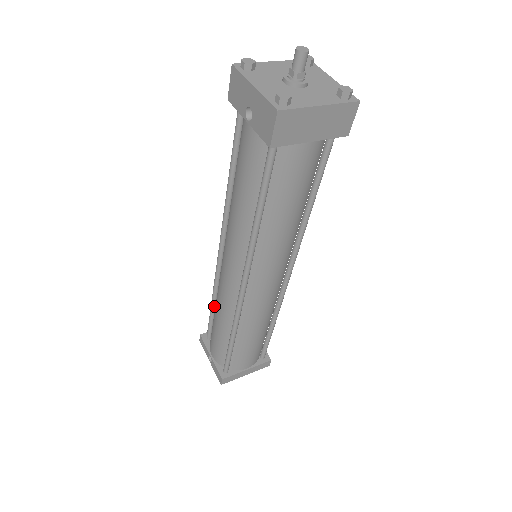
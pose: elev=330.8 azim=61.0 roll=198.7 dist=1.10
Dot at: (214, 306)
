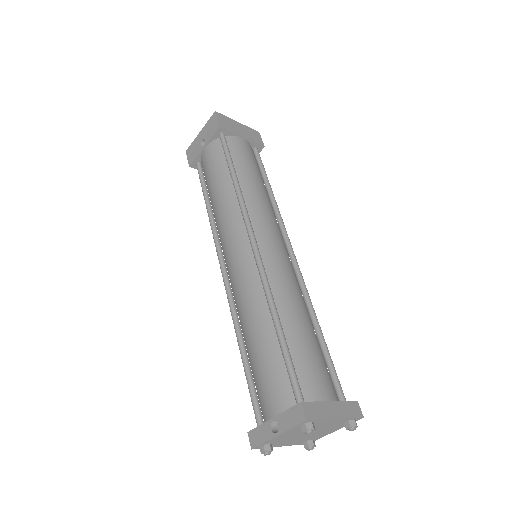
Dot at: (244, 350)
